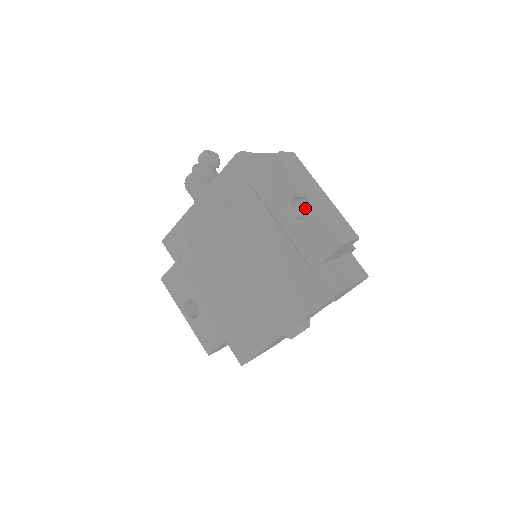
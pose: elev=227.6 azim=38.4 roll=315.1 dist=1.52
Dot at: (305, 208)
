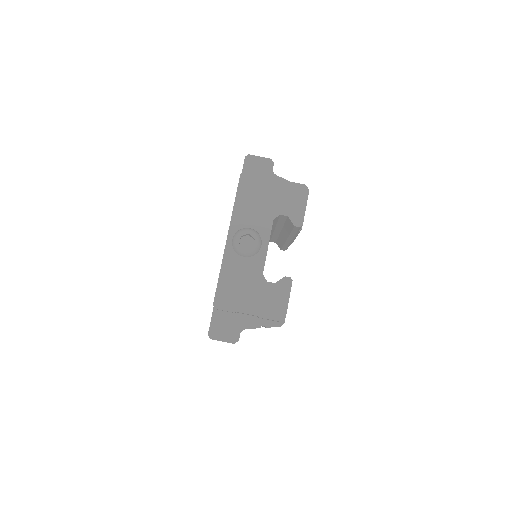
Dot at: occluded
